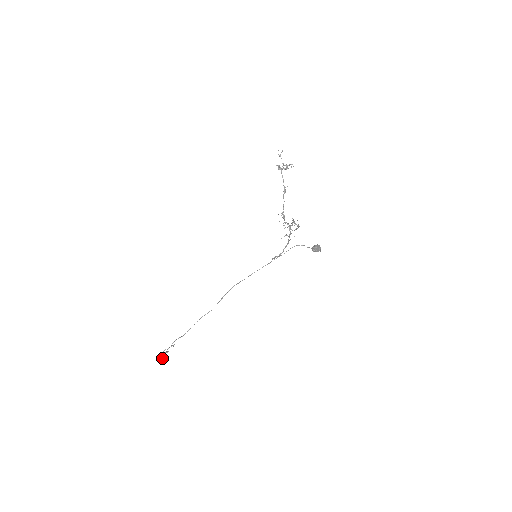
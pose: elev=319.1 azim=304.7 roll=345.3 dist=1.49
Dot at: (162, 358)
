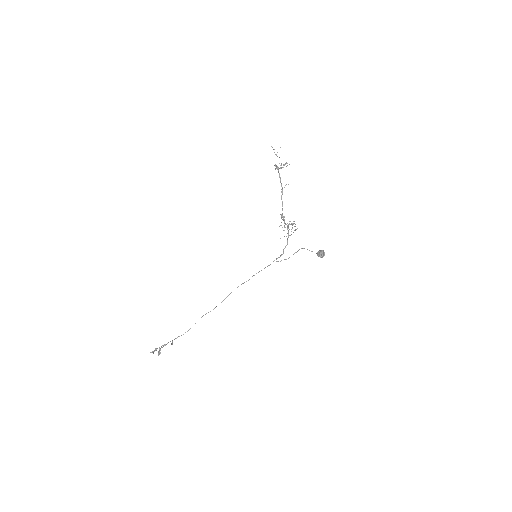
Dot at: (159, 354)
